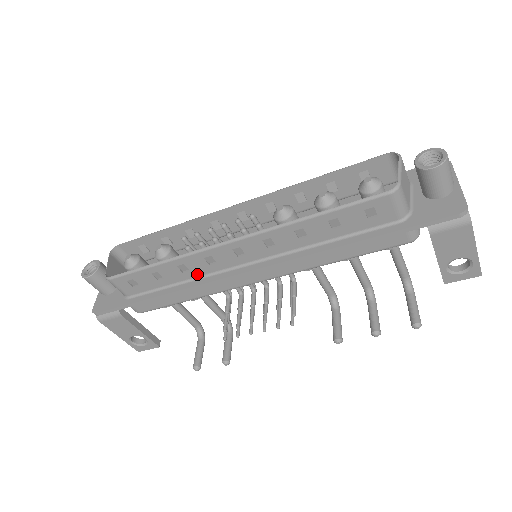
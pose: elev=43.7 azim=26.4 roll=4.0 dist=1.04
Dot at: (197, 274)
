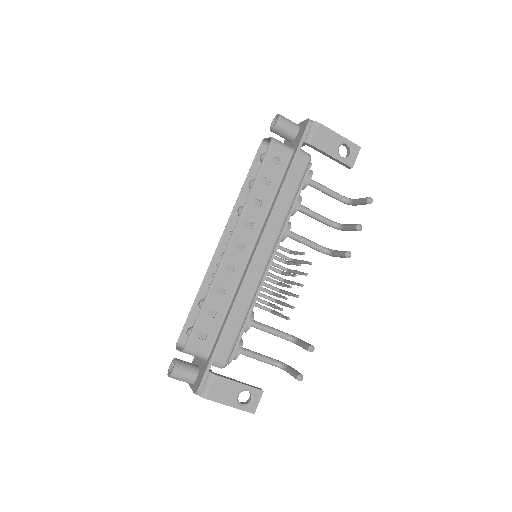
Dot at: (232, 289)
